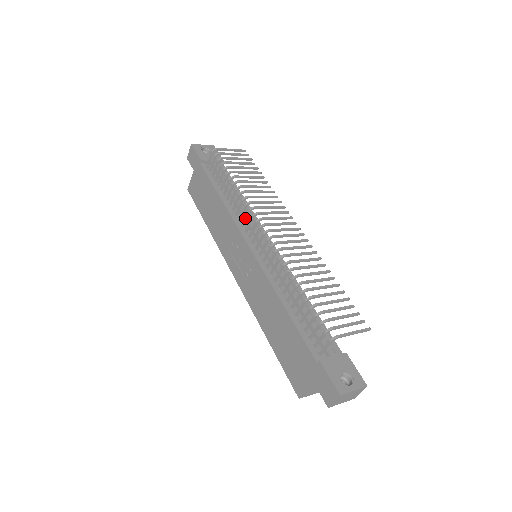
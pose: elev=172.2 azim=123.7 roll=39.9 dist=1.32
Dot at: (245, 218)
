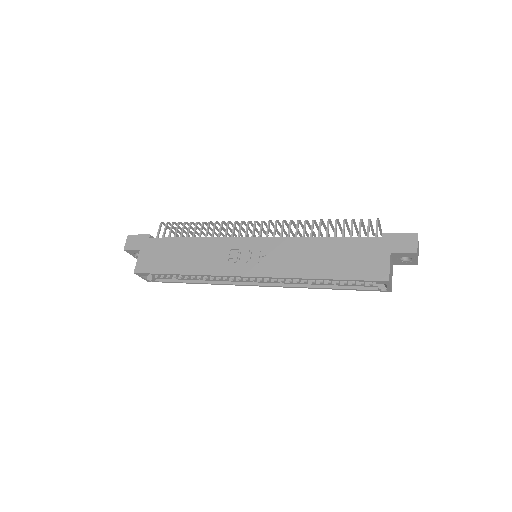
Dot at: (233, 231)
